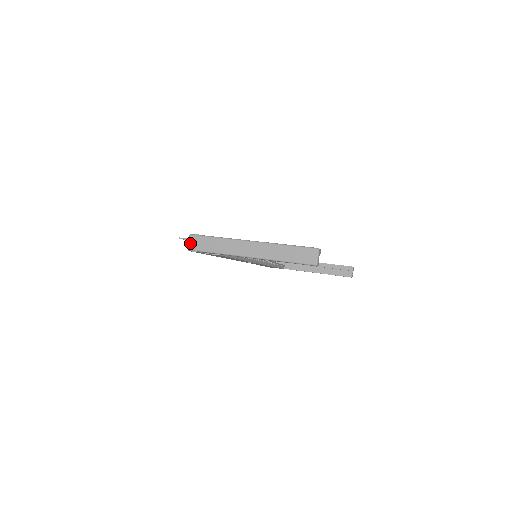
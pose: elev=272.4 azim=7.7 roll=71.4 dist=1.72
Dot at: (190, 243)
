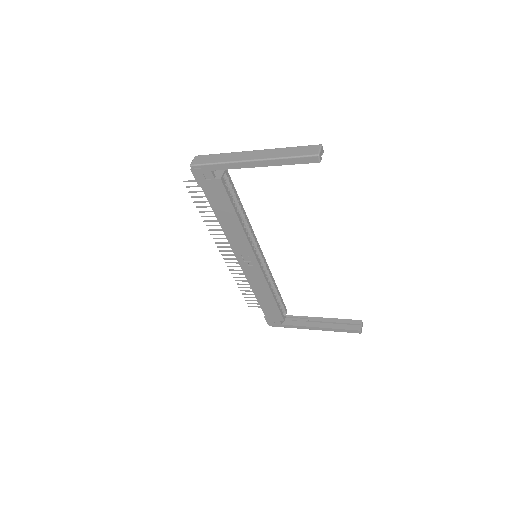
Dot at: (194, 161)
